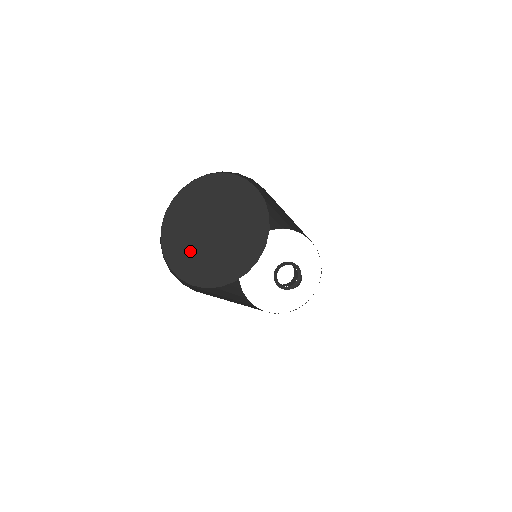
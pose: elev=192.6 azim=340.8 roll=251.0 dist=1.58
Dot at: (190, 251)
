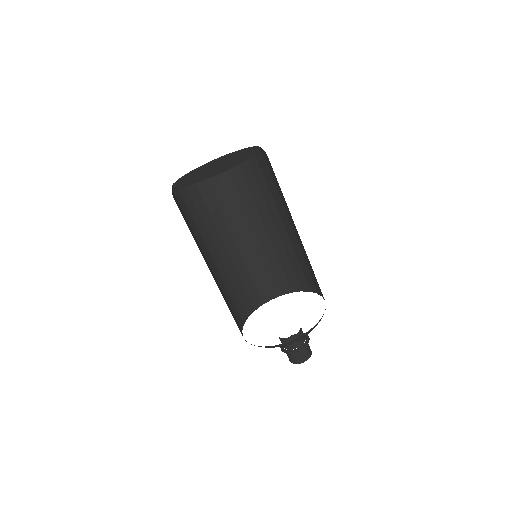
Dot at: (197, 177)
